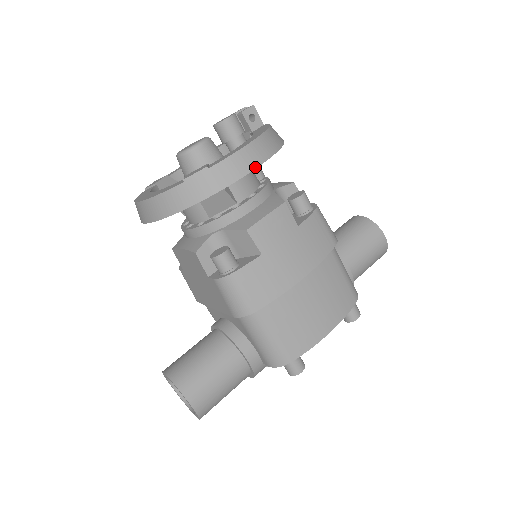
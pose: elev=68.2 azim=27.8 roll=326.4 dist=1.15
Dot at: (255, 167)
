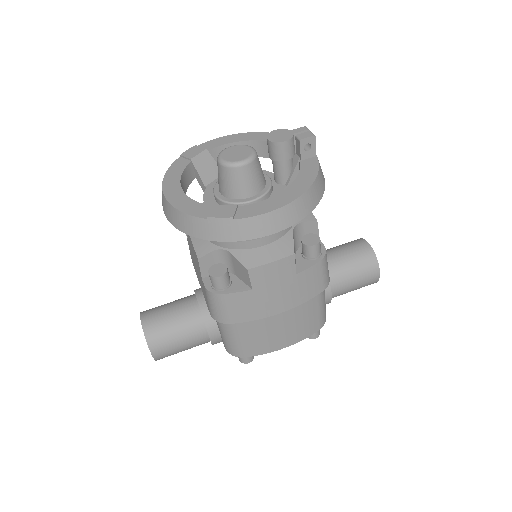
Dot at: (277, 231)
